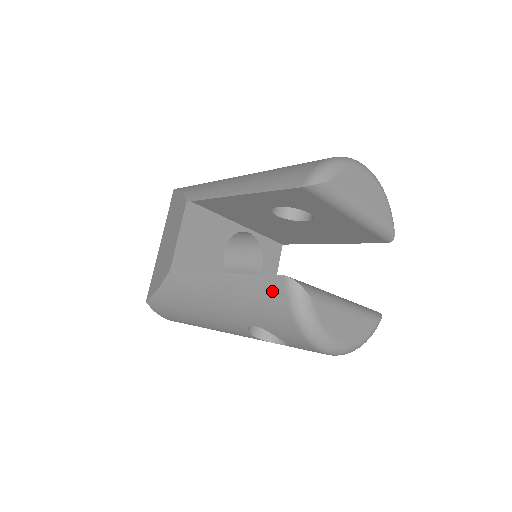
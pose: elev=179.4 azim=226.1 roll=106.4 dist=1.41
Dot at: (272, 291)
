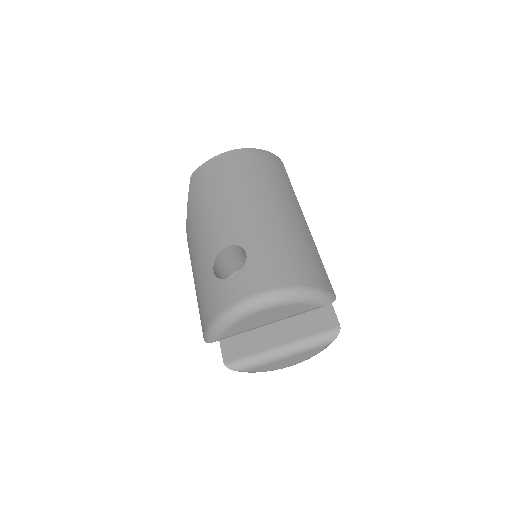
Dot at: occluded
